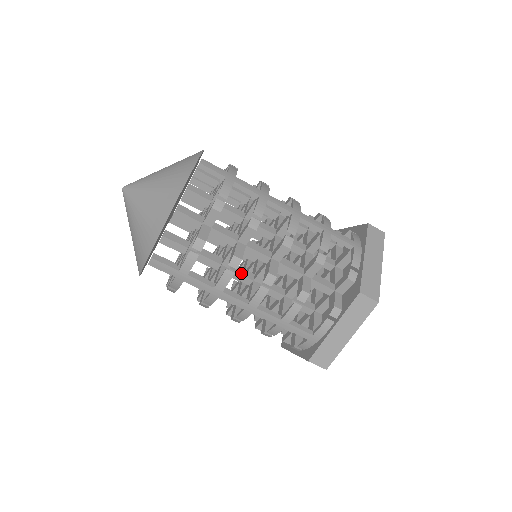
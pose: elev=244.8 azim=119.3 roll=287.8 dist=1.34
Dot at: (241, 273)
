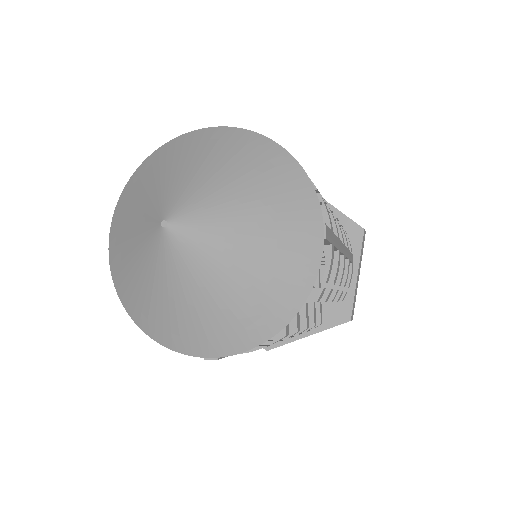
Dot at: occluded
